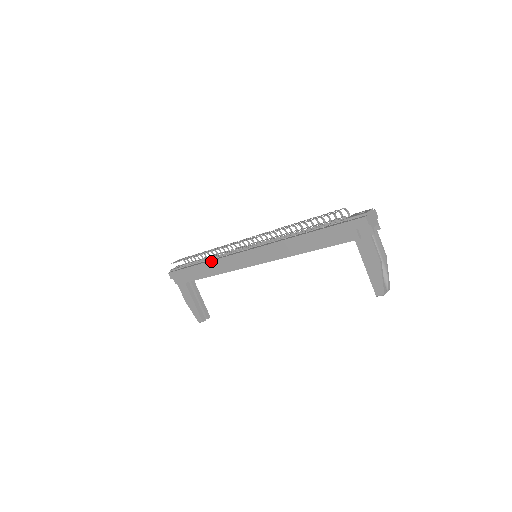
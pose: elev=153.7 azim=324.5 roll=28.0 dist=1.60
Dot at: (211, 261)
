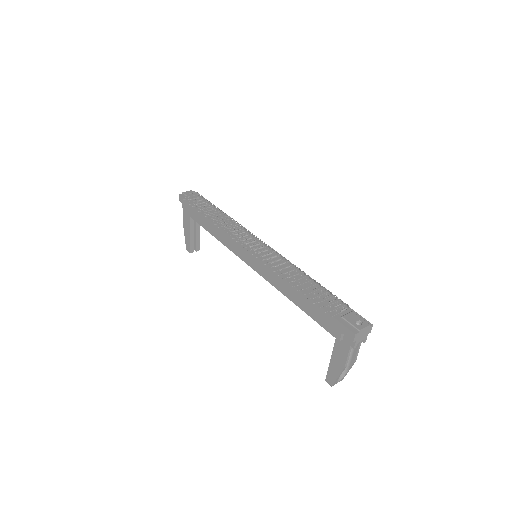
Dot at: (217, 225)
